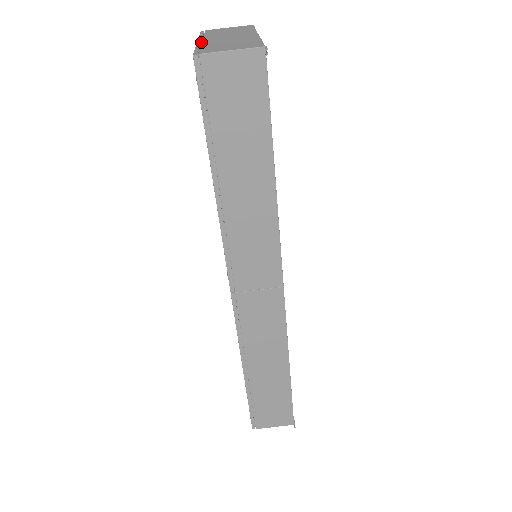
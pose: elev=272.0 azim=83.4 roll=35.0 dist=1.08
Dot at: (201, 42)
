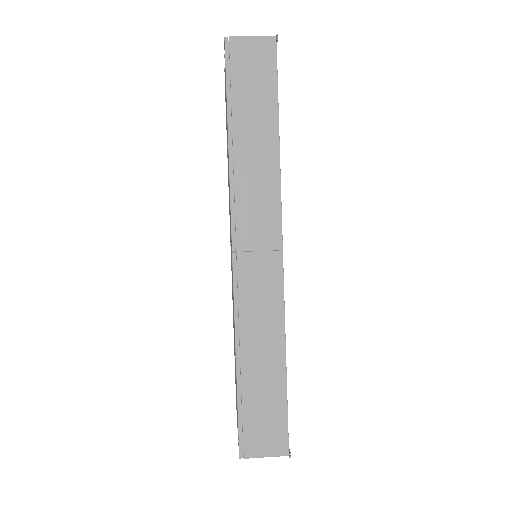
Dot at: occluded
